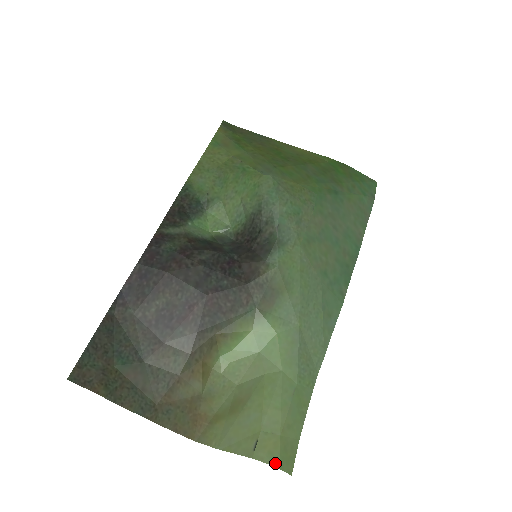
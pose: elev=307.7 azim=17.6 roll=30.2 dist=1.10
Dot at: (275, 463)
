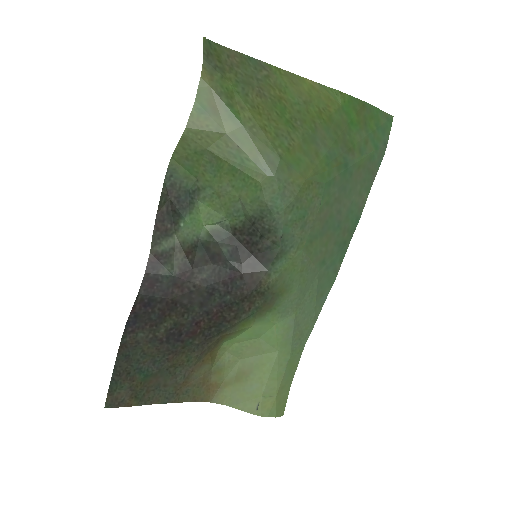
Dot at: (272, 415)
